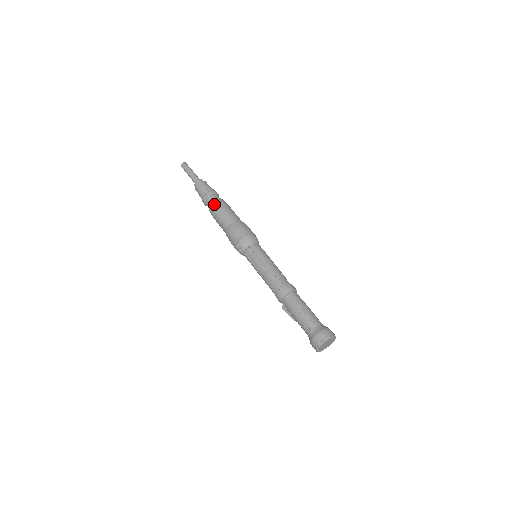
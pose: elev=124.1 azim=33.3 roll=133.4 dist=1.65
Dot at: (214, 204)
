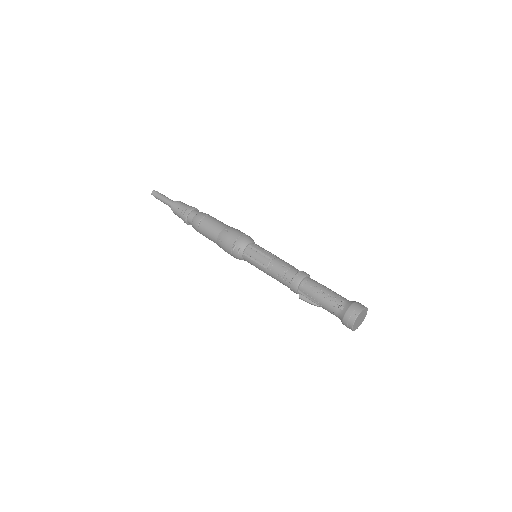
Dot at: (198, 216)
